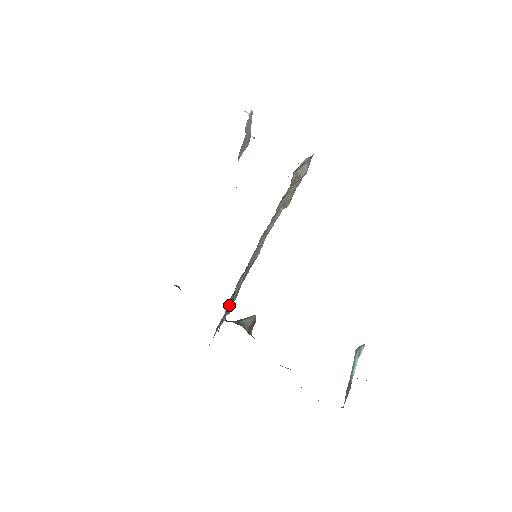
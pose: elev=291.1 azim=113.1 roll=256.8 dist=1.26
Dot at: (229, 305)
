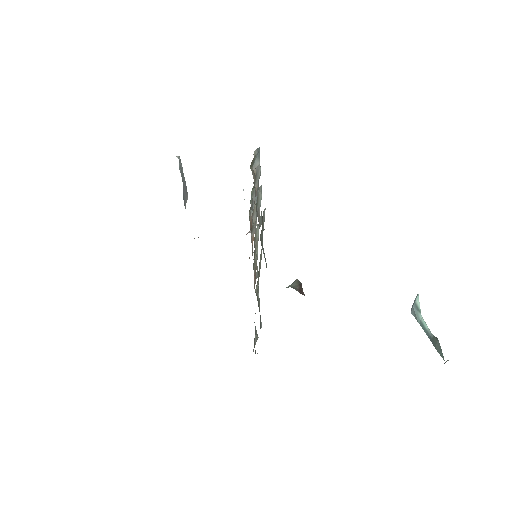
Dot at: (258, 304)
